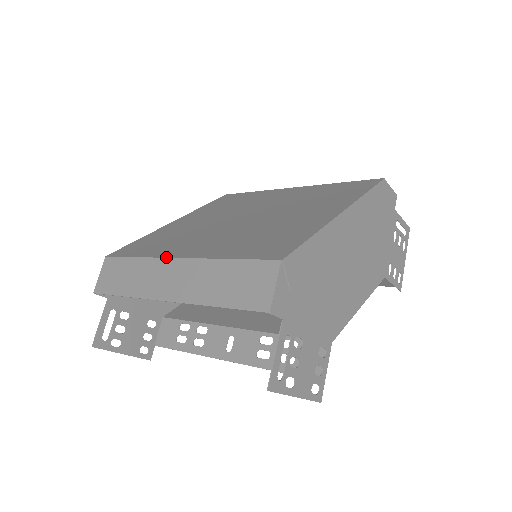
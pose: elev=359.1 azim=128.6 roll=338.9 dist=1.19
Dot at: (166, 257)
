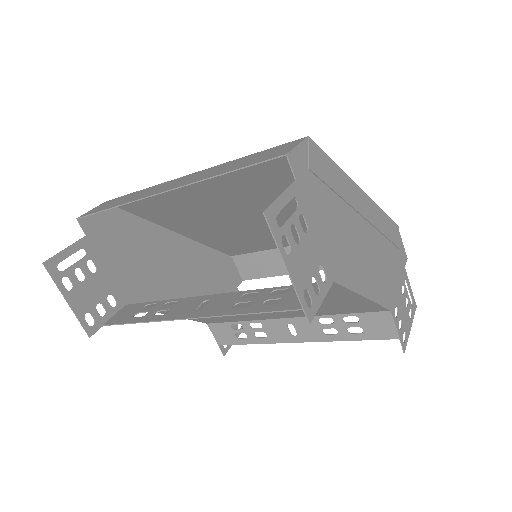
Dot at: (177, 178)
